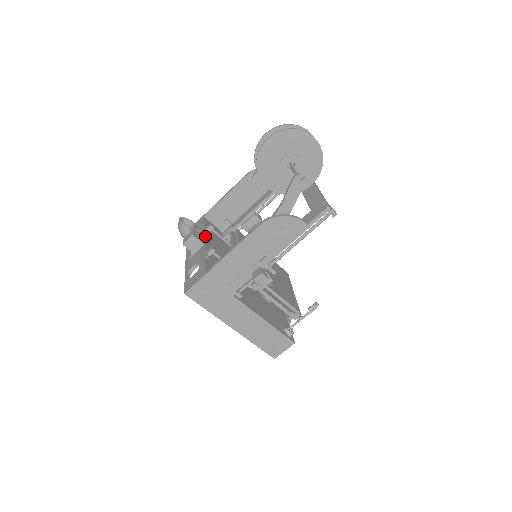
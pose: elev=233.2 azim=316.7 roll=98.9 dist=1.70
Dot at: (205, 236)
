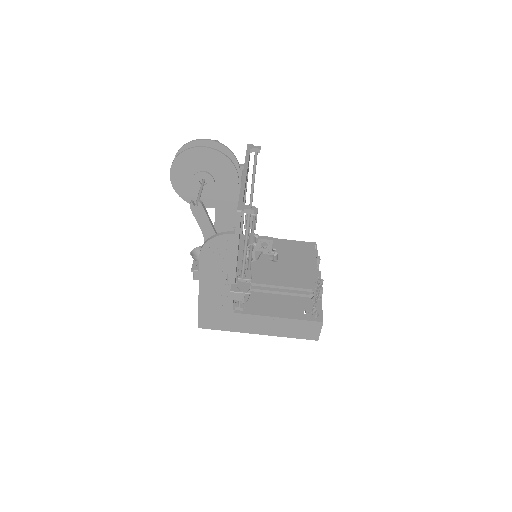
Dot at: occluded
